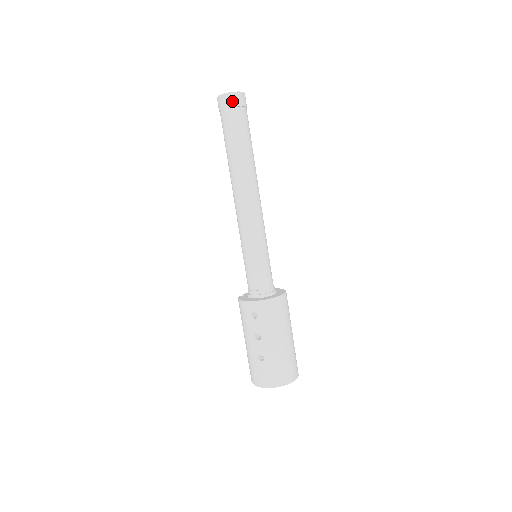
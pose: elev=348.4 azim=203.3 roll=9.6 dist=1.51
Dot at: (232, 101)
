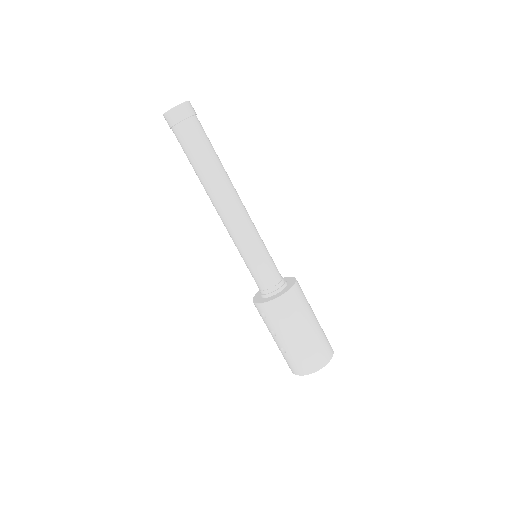
Dot at: (173, 119)
